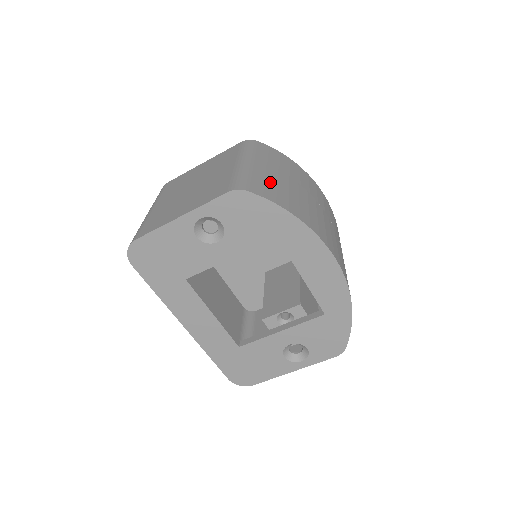
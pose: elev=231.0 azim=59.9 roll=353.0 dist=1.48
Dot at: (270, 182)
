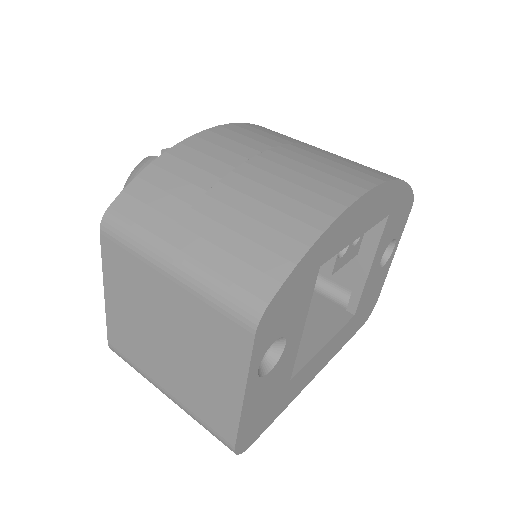
Dot at: (234, 245)
